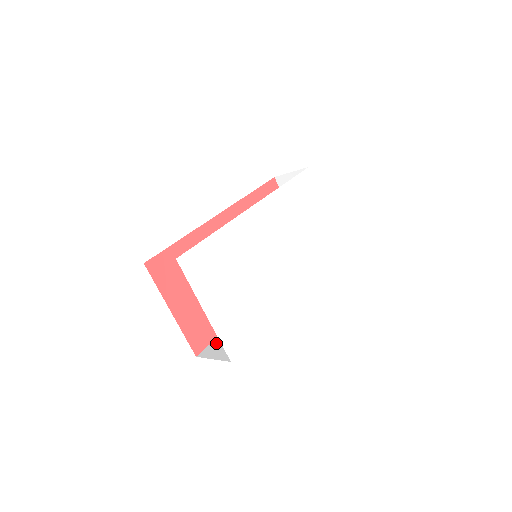
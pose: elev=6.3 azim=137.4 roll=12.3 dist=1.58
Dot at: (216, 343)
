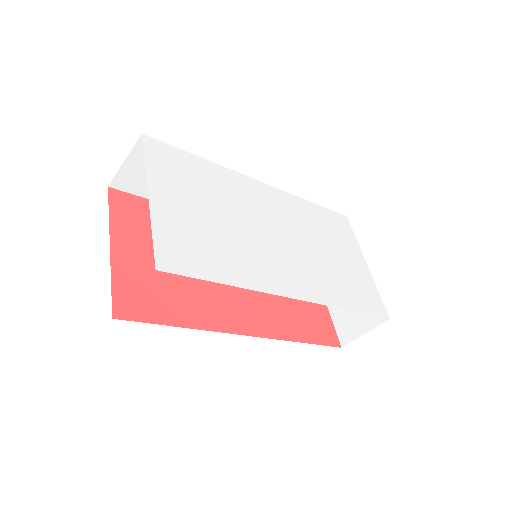
Dot at: occluded
